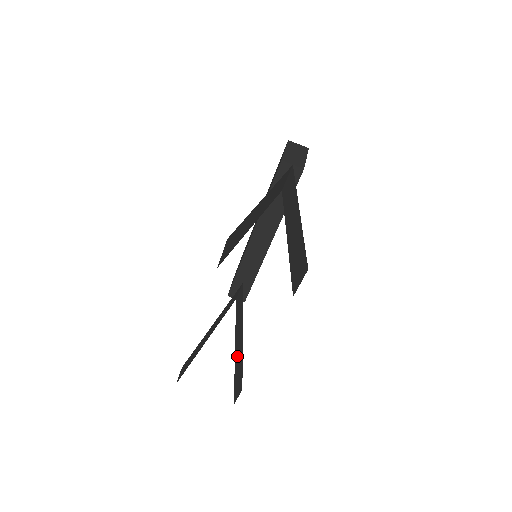
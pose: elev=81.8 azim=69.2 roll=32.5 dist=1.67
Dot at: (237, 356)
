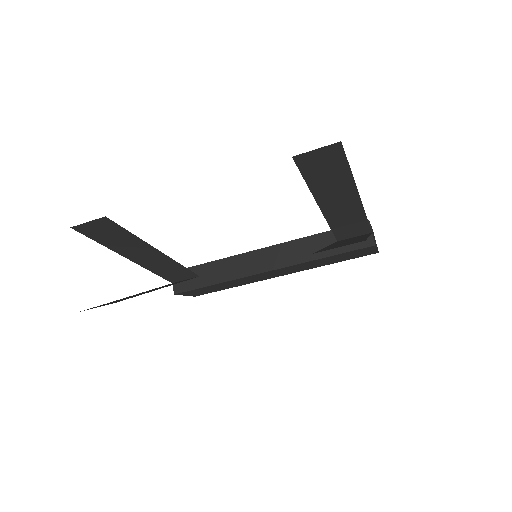
Dot at: occluded
